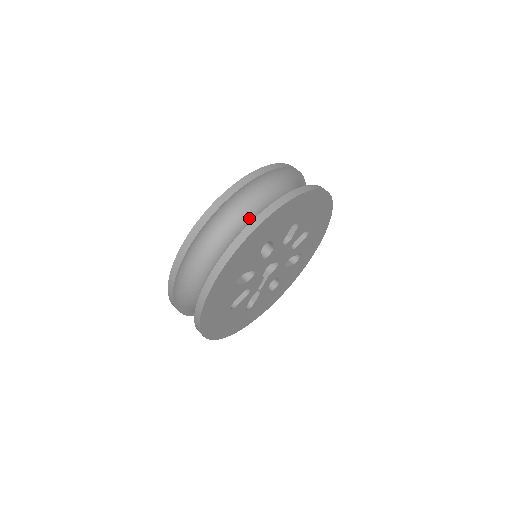
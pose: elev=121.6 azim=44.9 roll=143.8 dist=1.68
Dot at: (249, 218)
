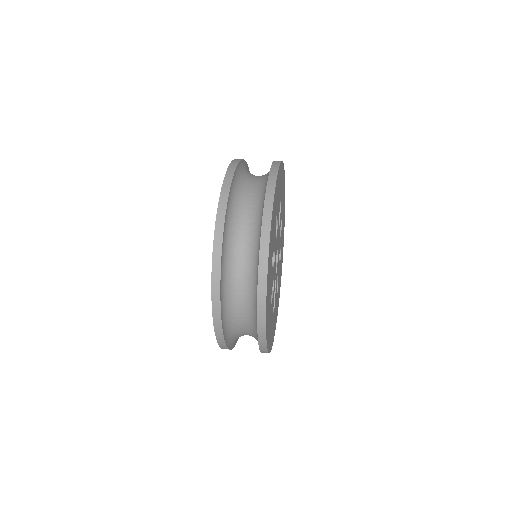
Dot at: (256, 194)
